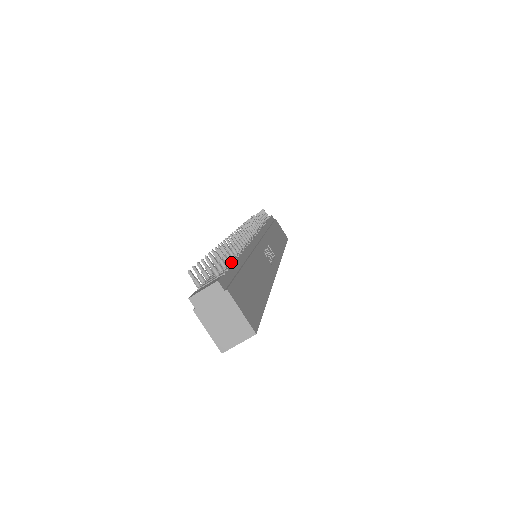
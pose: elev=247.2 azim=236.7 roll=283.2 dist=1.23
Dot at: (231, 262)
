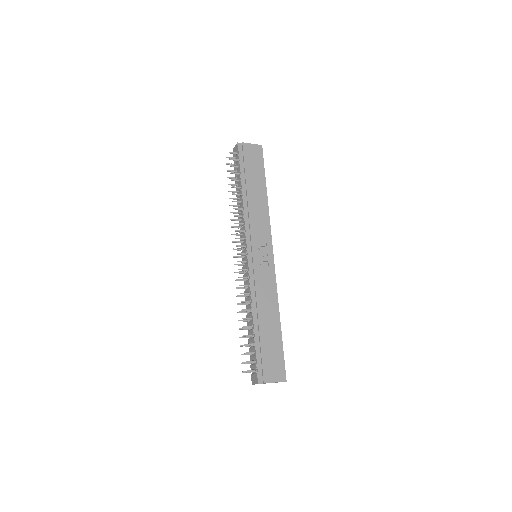
Dot at: (253, 341)
